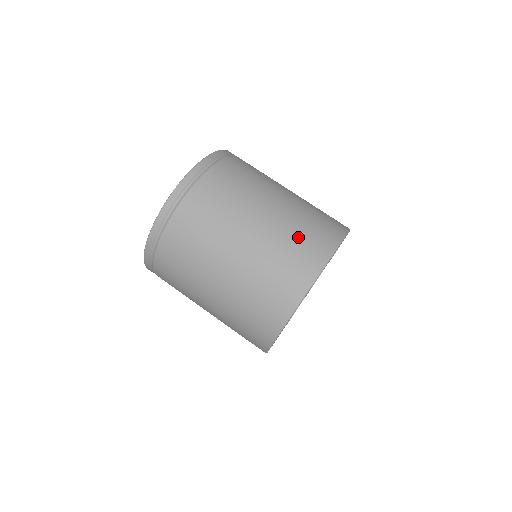
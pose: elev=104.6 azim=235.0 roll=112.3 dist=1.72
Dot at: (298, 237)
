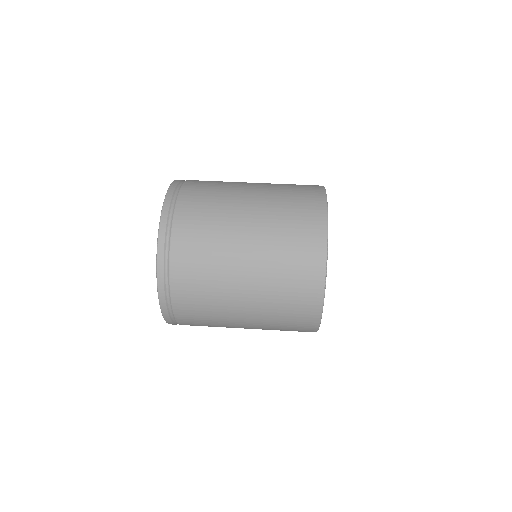
Dot at: (290, 185)
